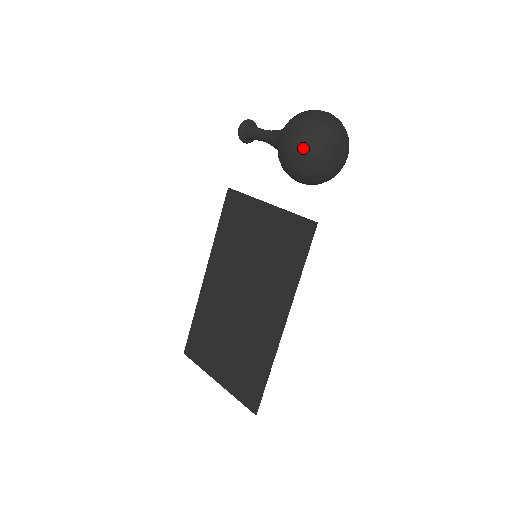
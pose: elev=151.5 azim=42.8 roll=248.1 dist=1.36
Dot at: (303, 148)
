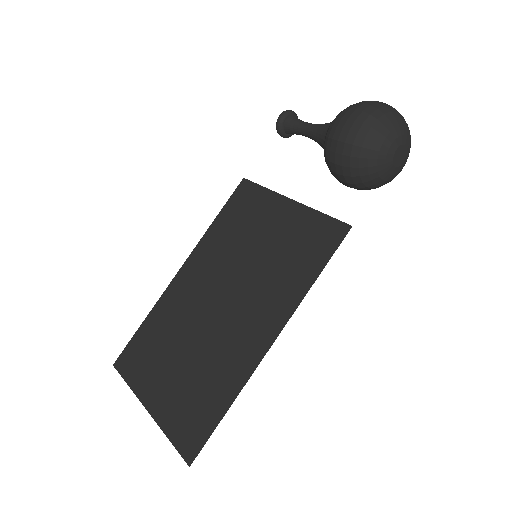
Dot at: (364, 129)
